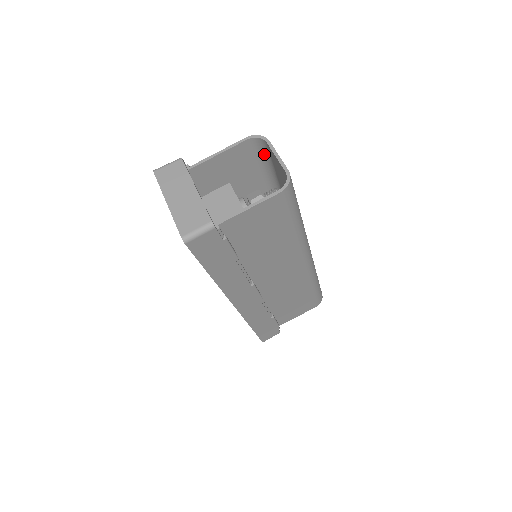
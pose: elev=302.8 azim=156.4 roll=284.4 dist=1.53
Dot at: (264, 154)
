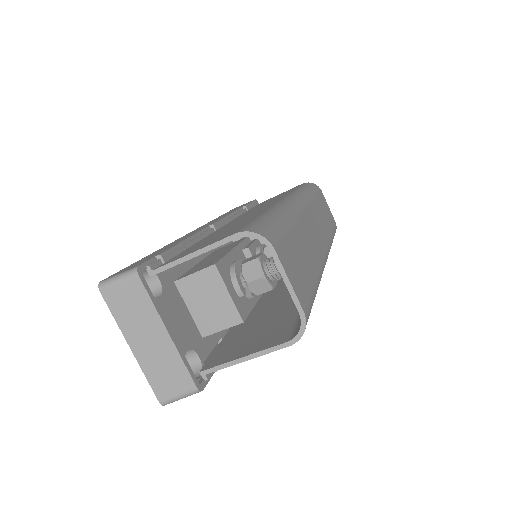
Dot at: occluded
